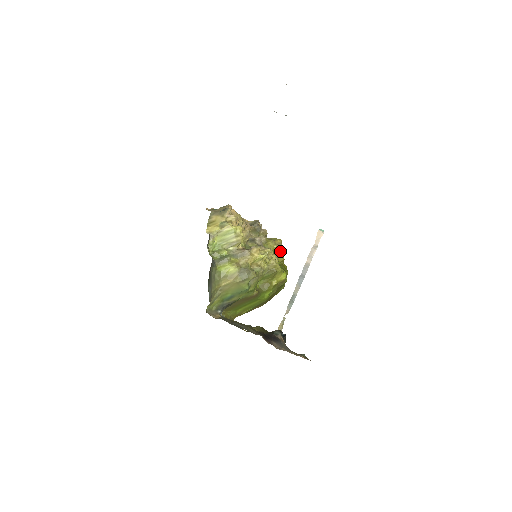
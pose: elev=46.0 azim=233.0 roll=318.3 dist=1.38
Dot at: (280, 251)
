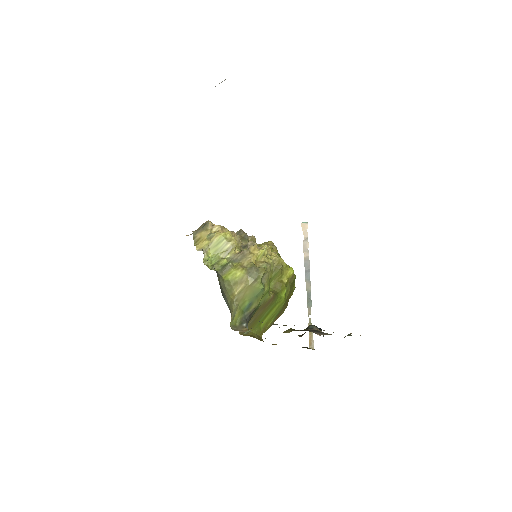
Dot at: (276, 251)
